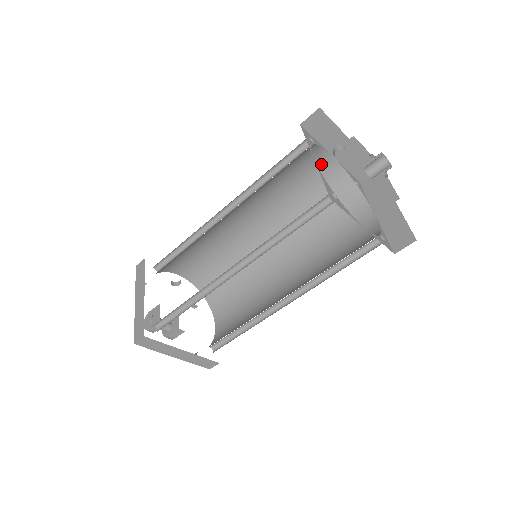
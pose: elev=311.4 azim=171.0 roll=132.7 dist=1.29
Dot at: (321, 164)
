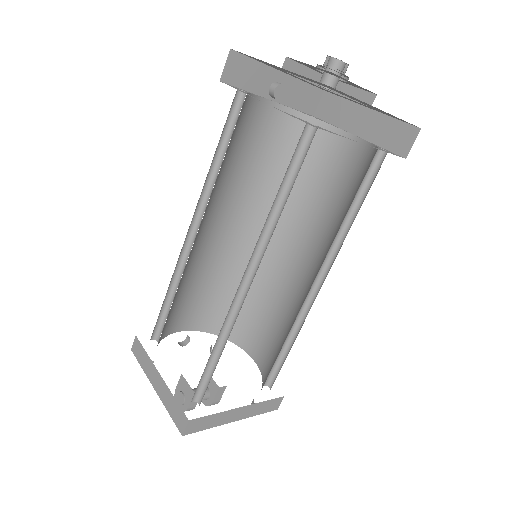
Dot at: (265, 117)
